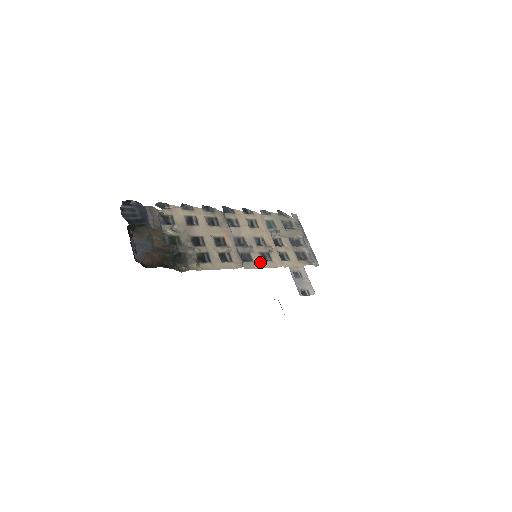
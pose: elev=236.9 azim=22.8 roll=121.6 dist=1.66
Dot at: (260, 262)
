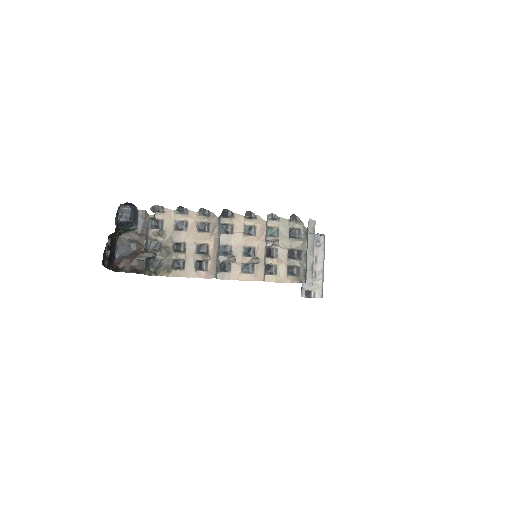
Dot at: (238, 274)
